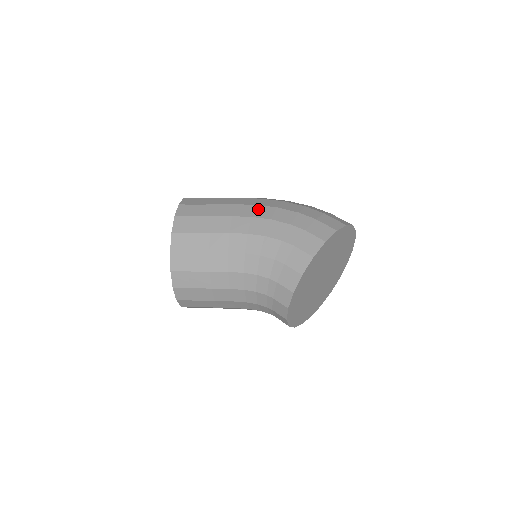
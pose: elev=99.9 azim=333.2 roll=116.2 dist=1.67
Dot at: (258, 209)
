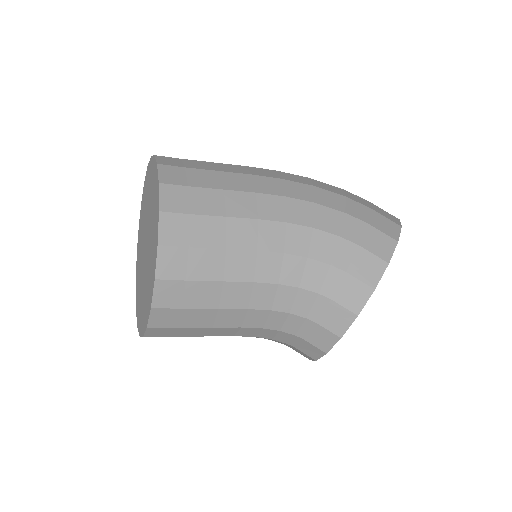
Dot at: (289, 185)
